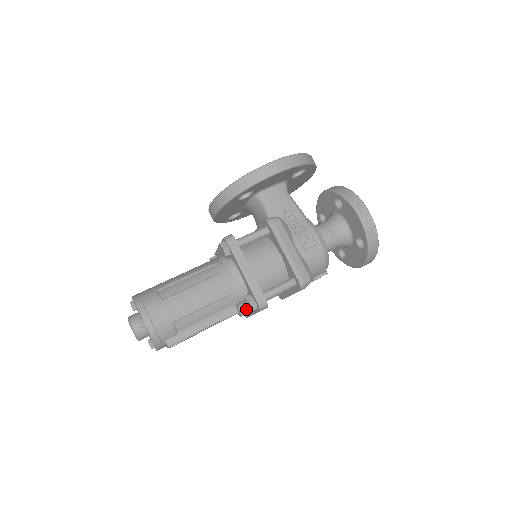
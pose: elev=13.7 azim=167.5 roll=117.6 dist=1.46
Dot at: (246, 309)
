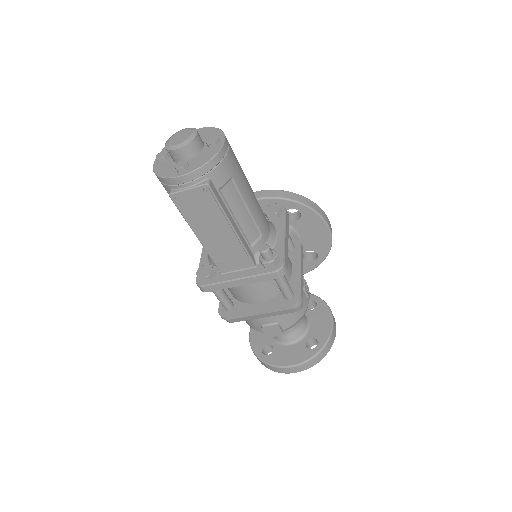
Dot at: (270, 255)
